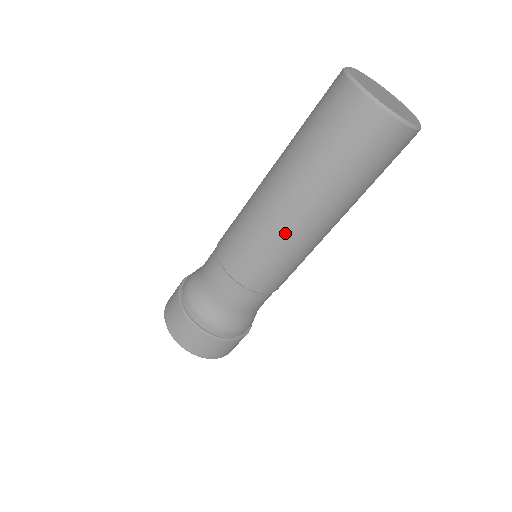
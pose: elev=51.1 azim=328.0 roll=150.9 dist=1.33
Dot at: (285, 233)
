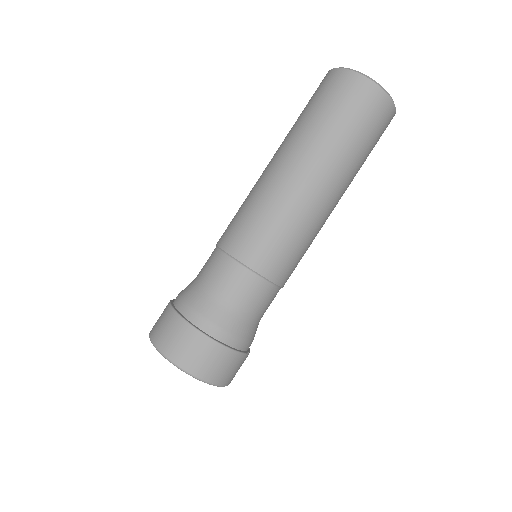
Dot at: (281, 192)
